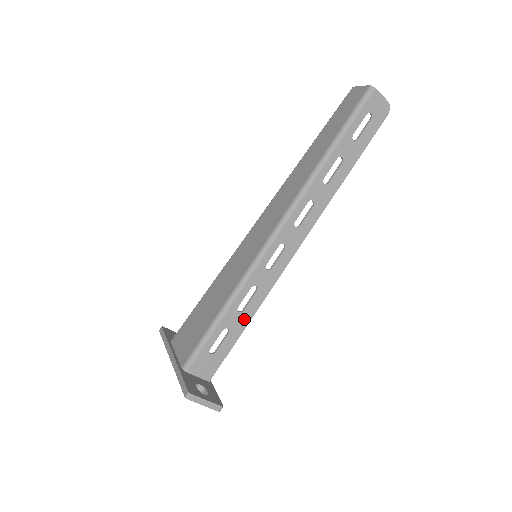
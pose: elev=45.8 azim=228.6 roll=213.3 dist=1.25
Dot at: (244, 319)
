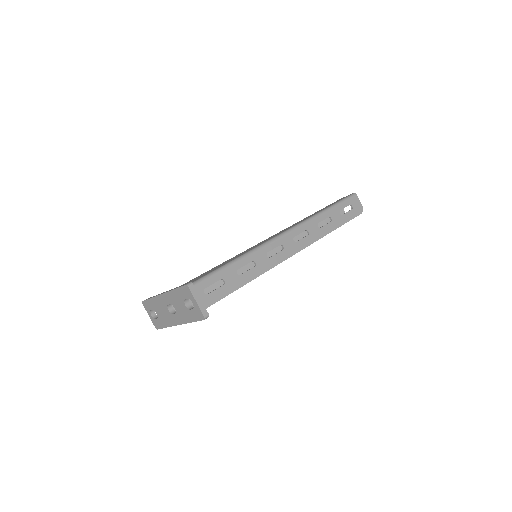
Dot at: (238, 282)
